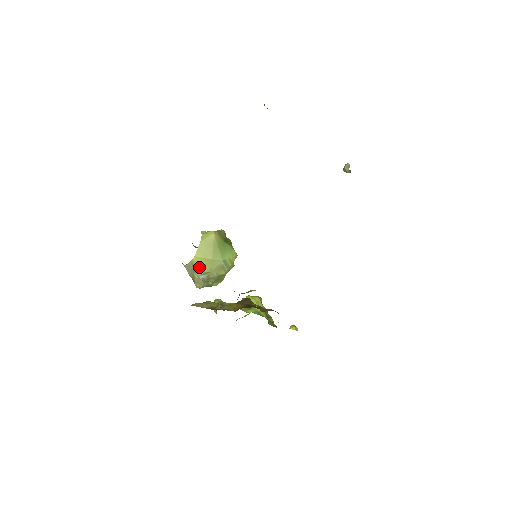
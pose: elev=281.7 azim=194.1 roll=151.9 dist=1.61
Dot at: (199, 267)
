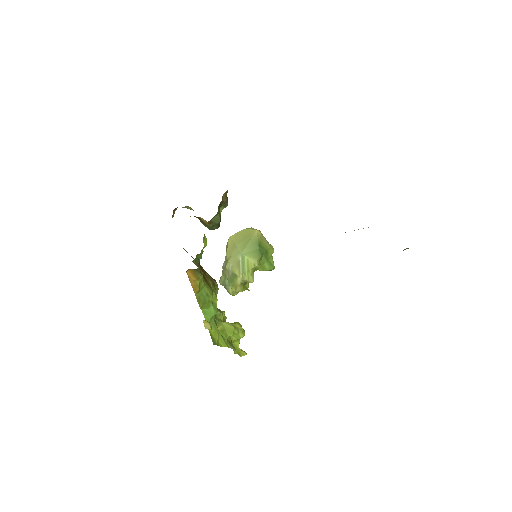
Dot at: (227, 250)
